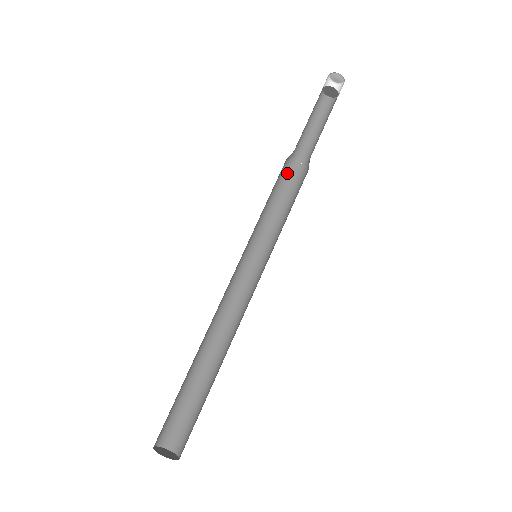
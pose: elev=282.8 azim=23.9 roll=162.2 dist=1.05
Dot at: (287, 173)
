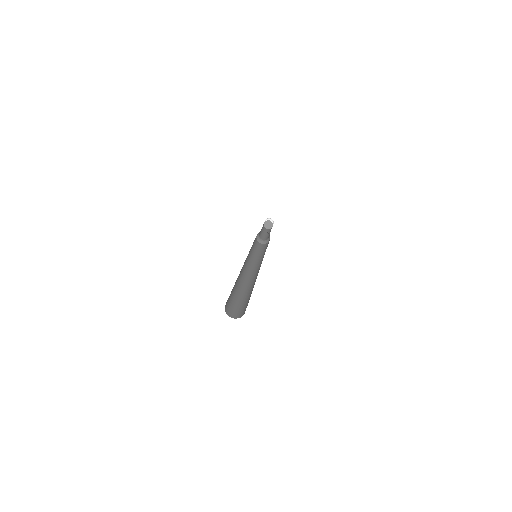
Dot at: (256, 239)
